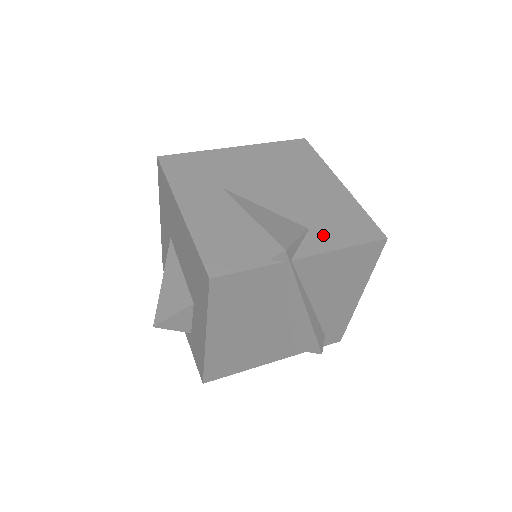
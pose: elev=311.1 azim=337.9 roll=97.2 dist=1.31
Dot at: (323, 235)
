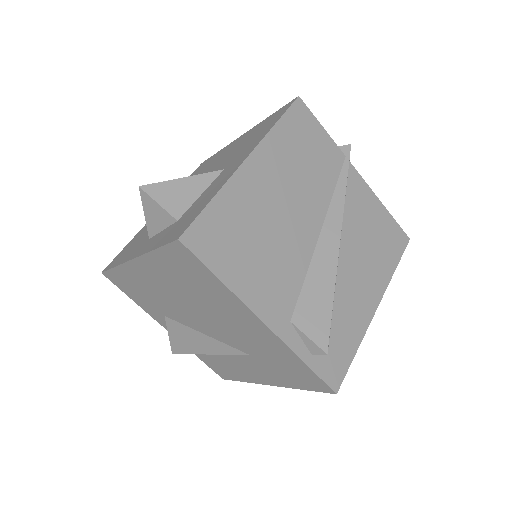
Dot at: occluded
